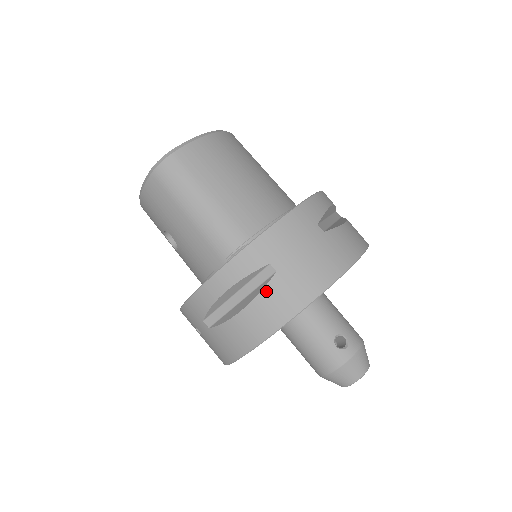
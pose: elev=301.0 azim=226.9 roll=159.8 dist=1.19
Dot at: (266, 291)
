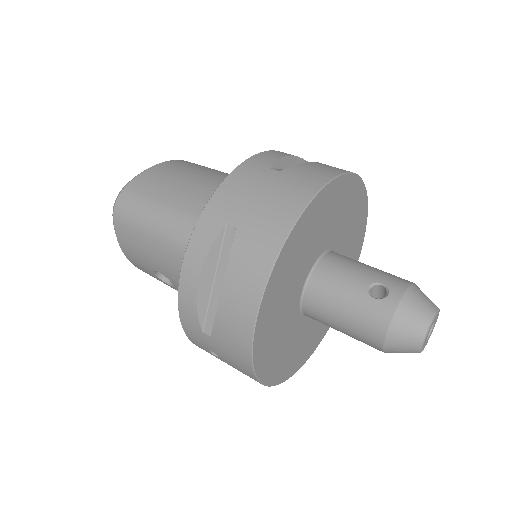
Dot at: (234, 253)
